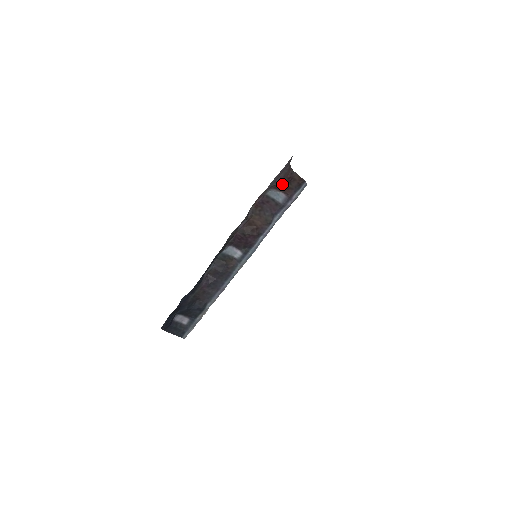
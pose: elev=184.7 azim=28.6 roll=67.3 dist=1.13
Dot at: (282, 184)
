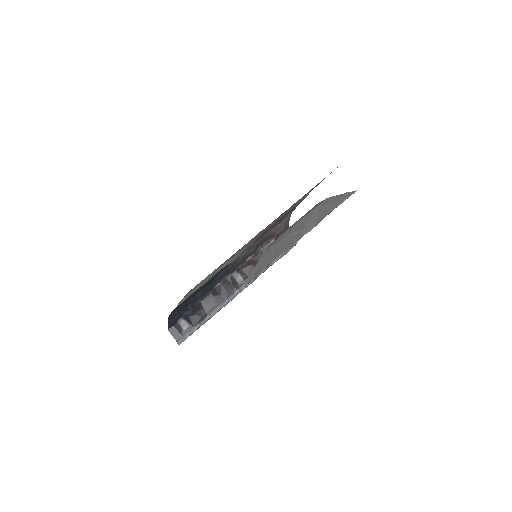
Dot at: occluded
